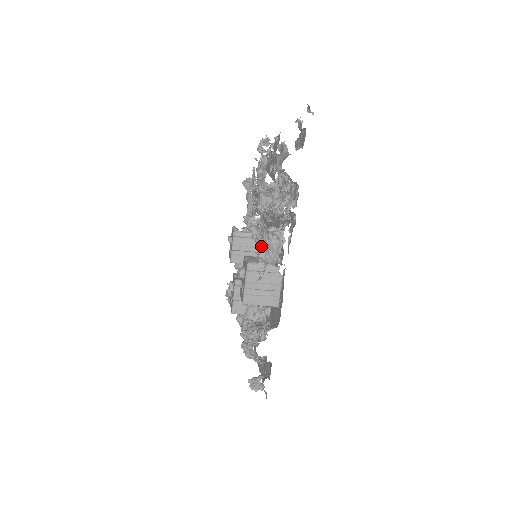
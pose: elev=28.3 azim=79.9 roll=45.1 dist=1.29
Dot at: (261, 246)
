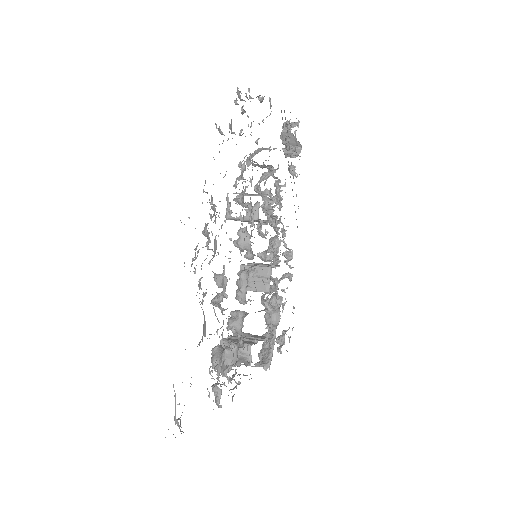
Dot at: occluded
